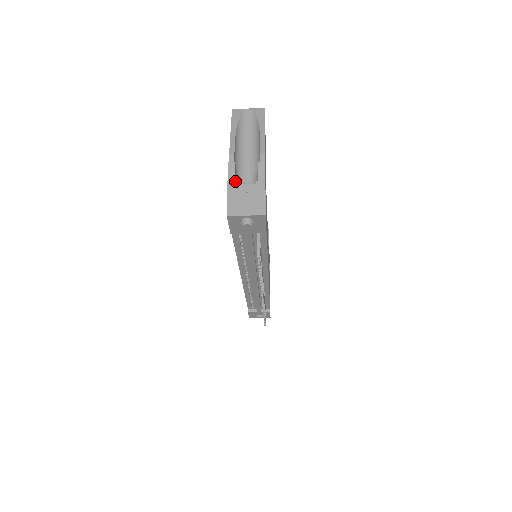
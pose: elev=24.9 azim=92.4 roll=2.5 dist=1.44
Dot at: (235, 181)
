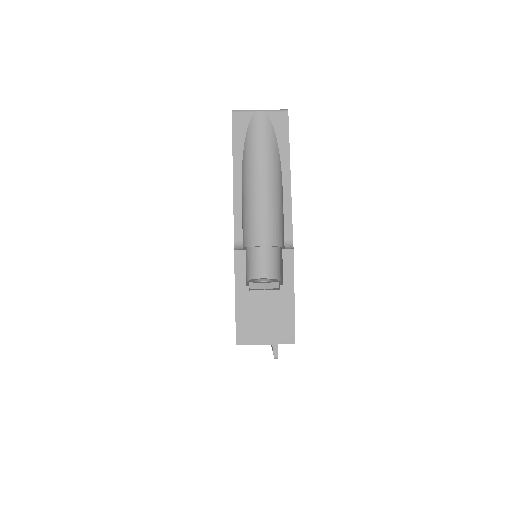
Dot at: (245, 277)
